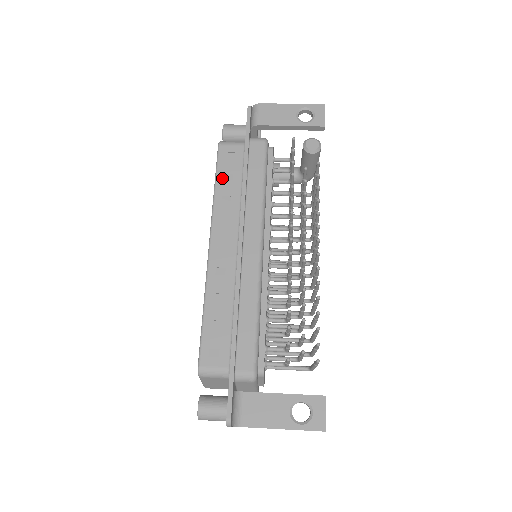
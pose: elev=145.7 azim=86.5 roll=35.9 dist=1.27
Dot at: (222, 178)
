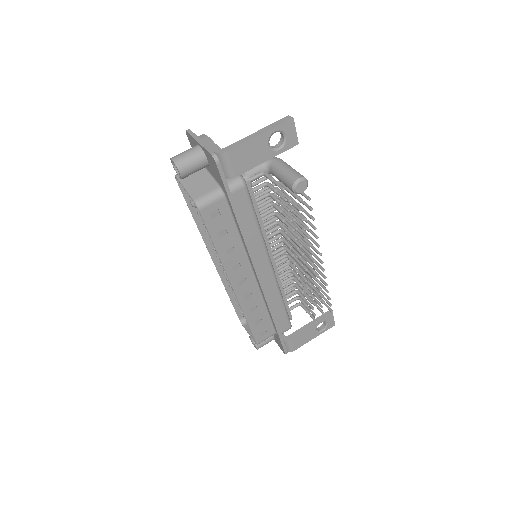
Dot at: (218, 237)
